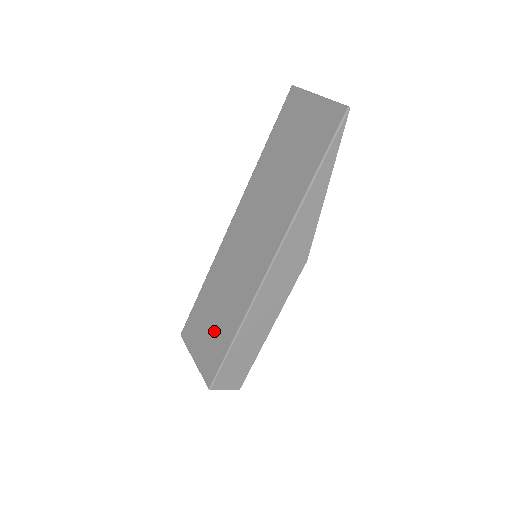
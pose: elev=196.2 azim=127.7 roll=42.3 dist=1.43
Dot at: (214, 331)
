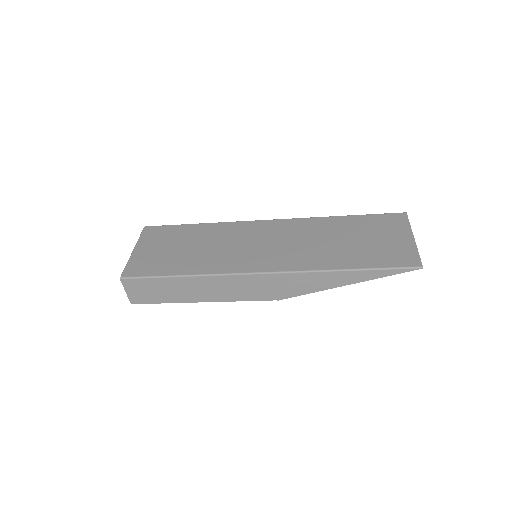
Dot at: (172, 255)
